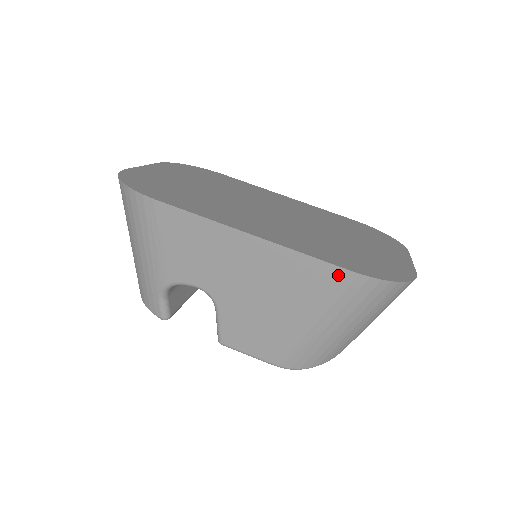
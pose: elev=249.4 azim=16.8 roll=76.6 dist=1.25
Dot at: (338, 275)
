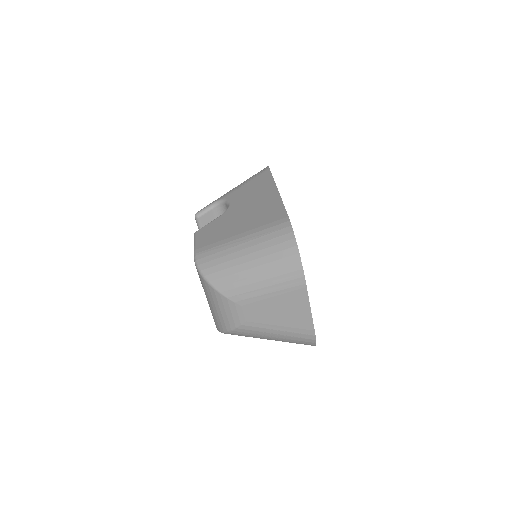
Dot at: (282, 217)
